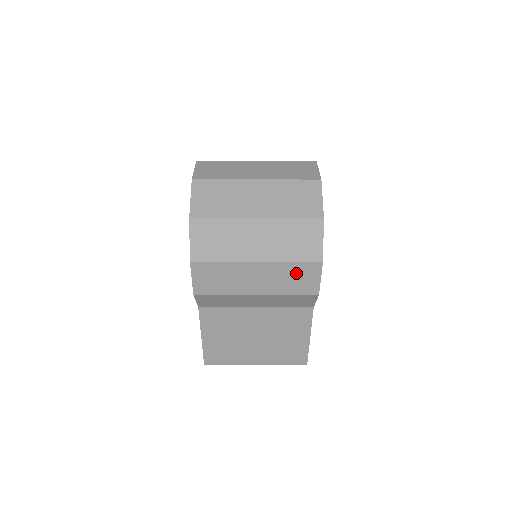
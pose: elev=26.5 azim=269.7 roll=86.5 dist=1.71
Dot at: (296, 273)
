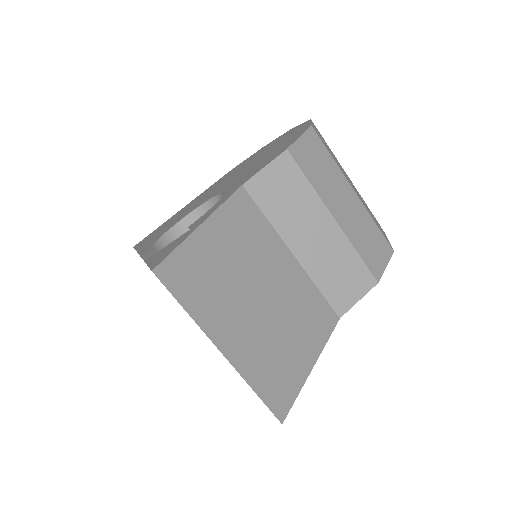
Dot at: (374, 238)
